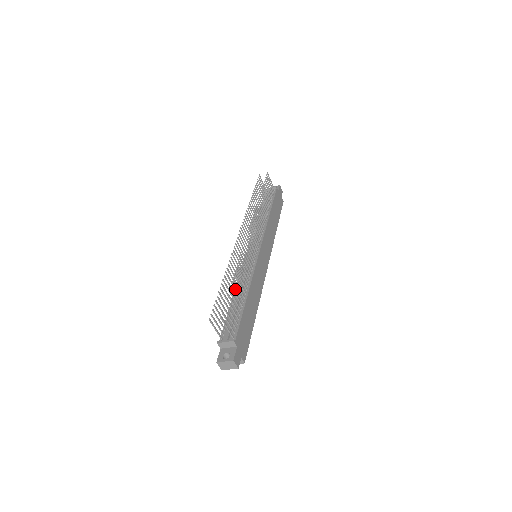
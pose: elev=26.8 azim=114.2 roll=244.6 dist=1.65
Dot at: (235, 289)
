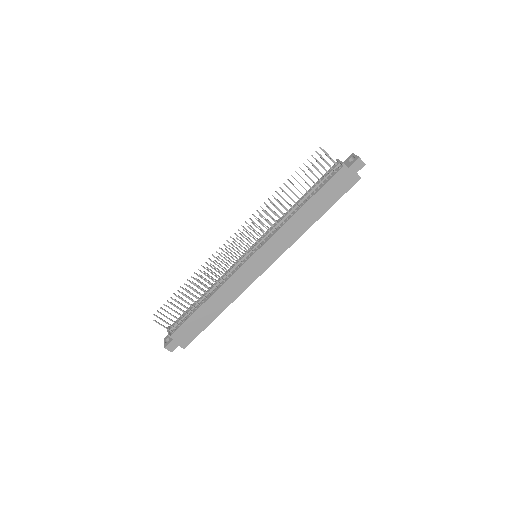
Dot at: occluded
